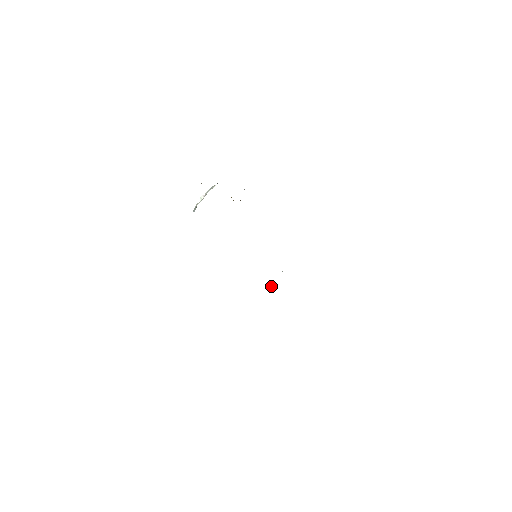
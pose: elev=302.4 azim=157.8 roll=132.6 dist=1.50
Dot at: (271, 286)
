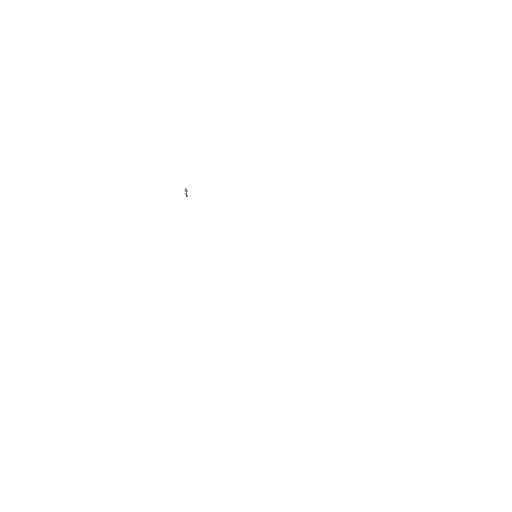
Dot at: occluded
